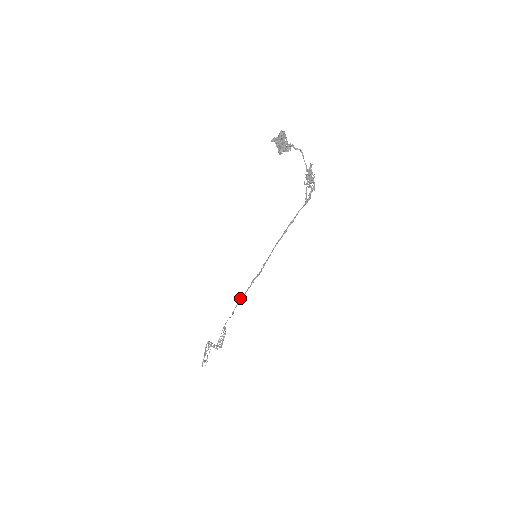
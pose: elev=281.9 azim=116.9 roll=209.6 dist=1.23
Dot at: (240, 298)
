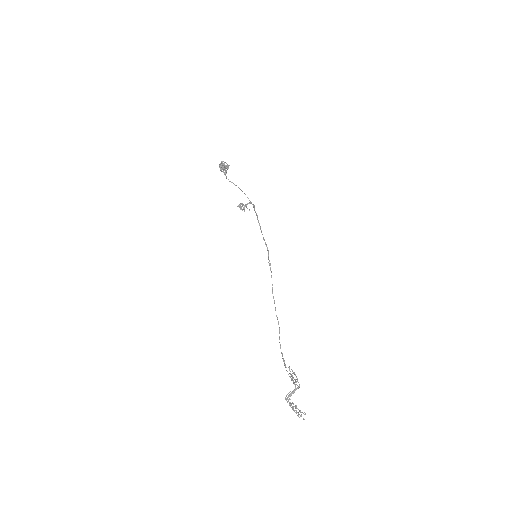
Dot at: occluded
